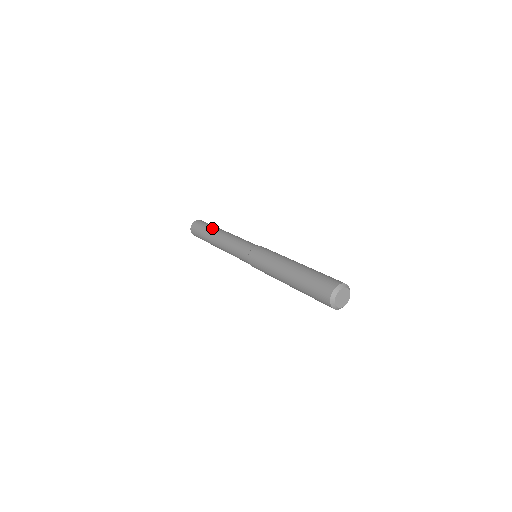
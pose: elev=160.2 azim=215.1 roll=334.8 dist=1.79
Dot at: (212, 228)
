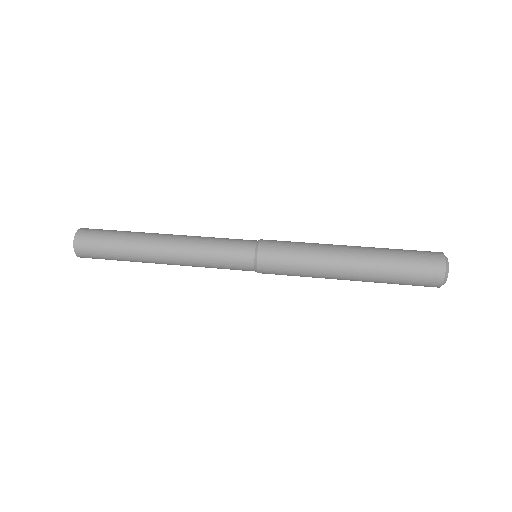
Dot at: (131, 245)
